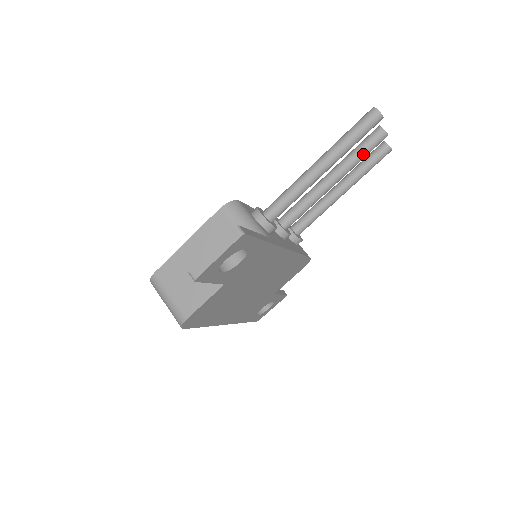
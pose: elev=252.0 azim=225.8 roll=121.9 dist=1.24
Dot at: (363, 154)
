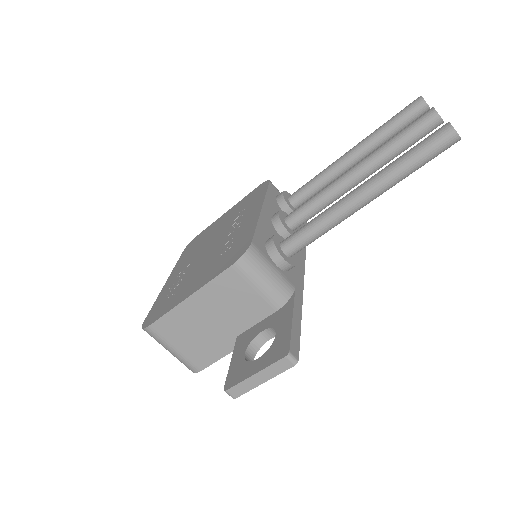
Dot at: (406, 148)
